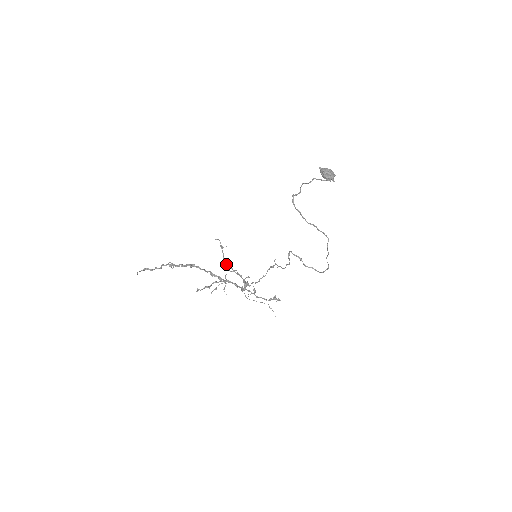
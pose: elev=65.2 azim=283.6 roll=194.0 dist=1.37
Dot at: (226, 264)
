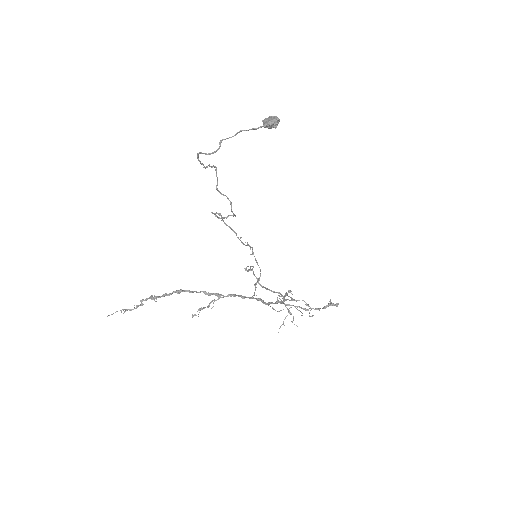
Dot at: (262, 287)
